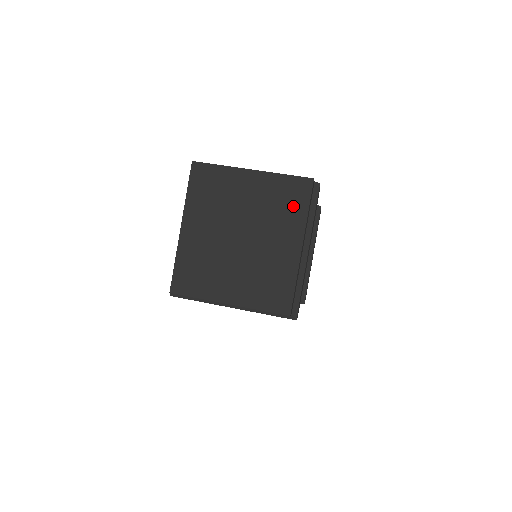
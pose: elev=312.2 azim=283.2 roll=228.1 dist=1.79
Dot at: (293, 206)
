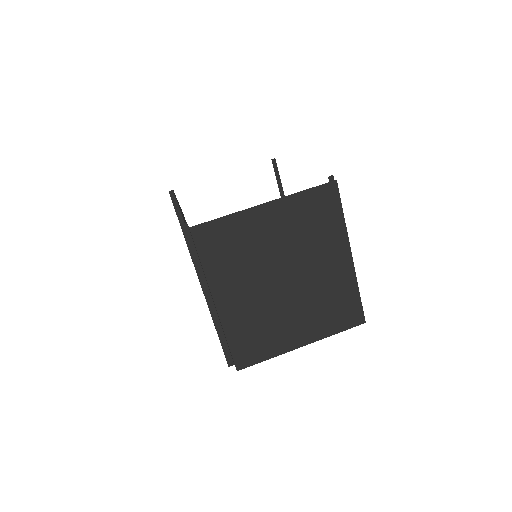
Dot at: (327, 220)
